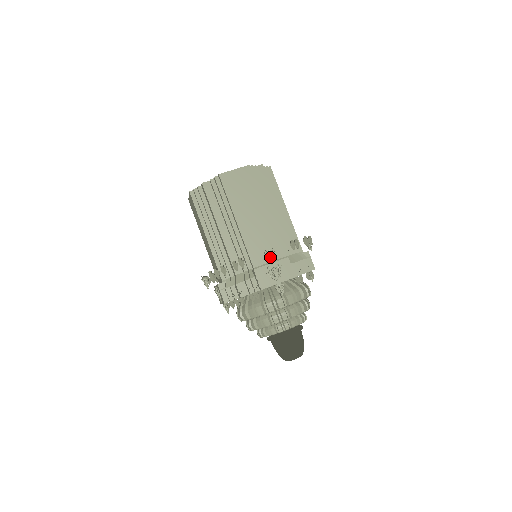
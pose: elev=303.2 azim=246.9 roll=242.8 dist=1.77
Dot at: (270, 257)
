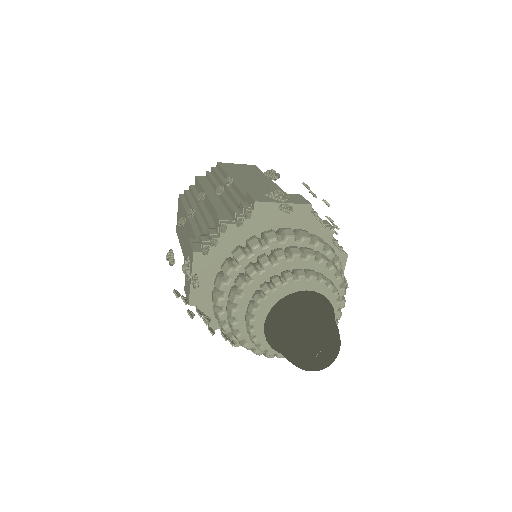
Dot at: (272, 177)
